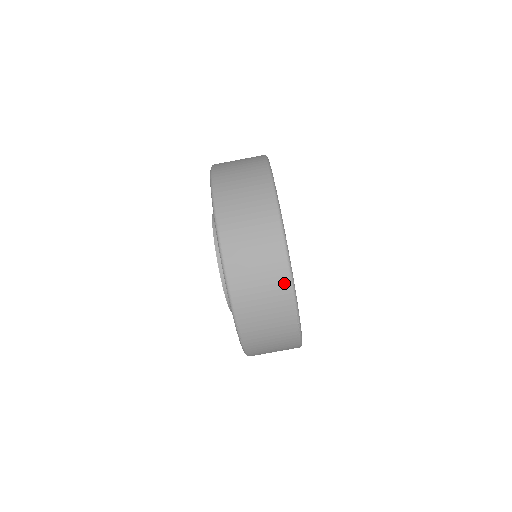
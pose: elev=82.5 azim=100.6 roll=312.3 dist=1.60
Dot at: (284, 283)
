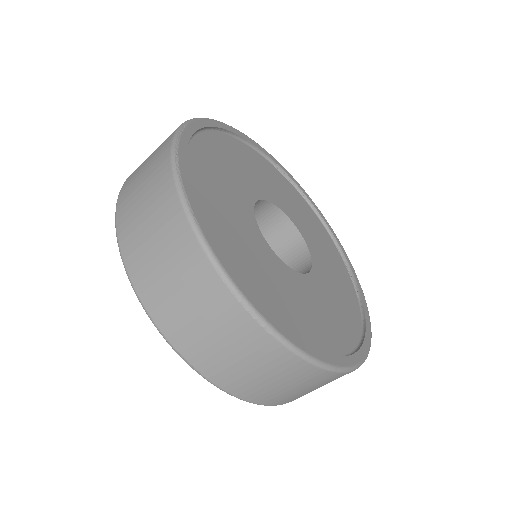
Dot at: (190, 245)
